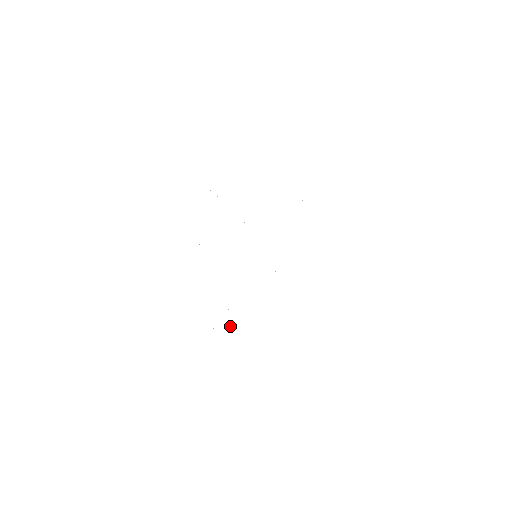
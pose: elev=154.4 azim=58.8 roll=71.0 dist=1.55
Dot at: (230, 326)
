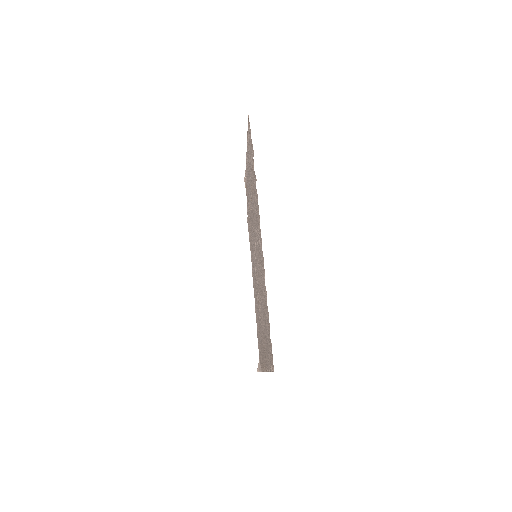
Dot at: occluded
